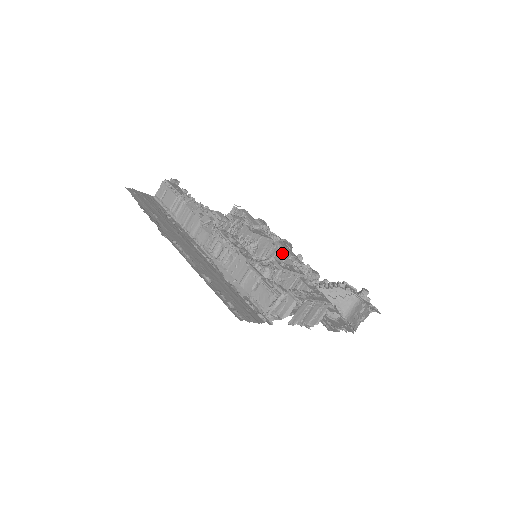
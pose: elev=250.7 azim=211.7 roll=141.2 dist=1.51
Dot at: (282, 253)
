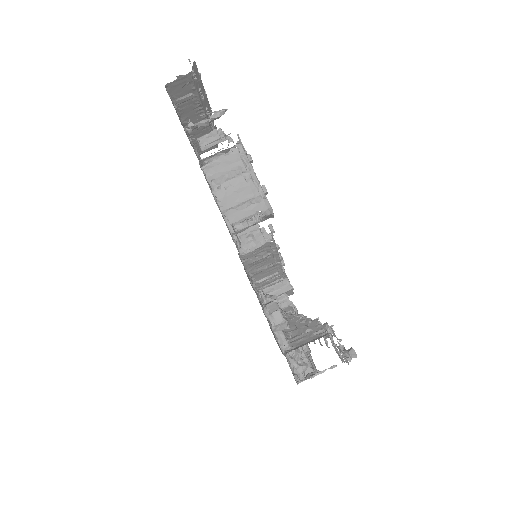
Dot at: occluded
